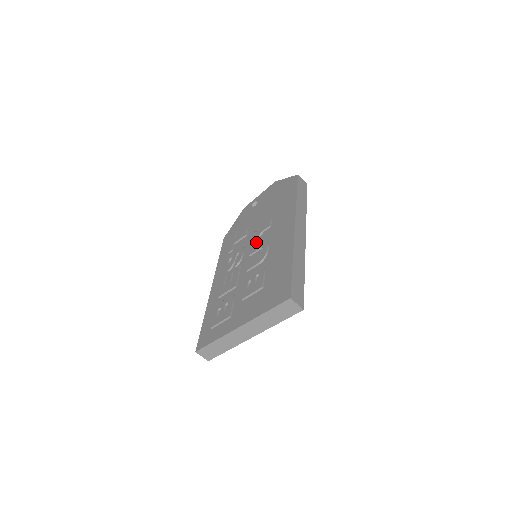
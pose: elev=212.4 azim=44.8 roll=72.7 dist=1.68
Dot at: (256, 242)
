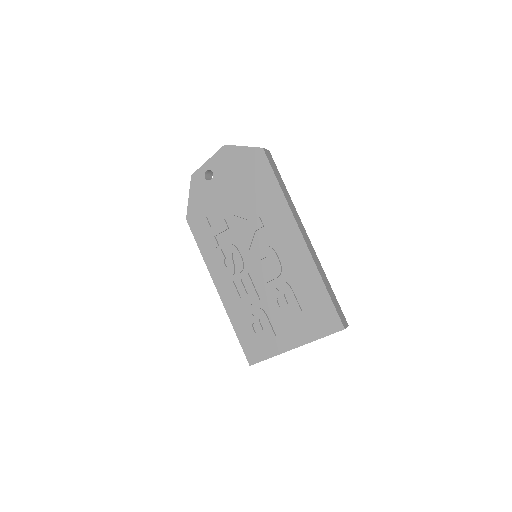
Dot at: (253, 244)
